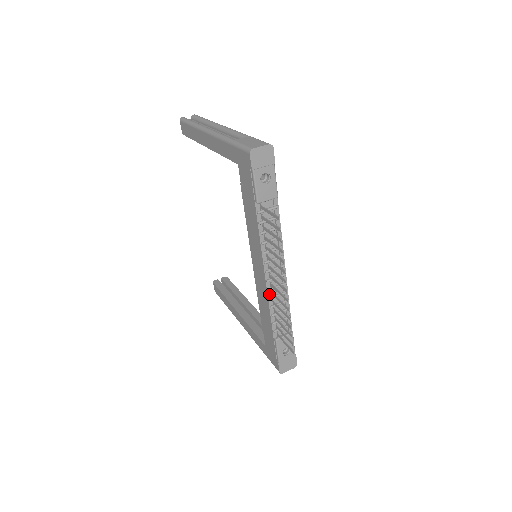
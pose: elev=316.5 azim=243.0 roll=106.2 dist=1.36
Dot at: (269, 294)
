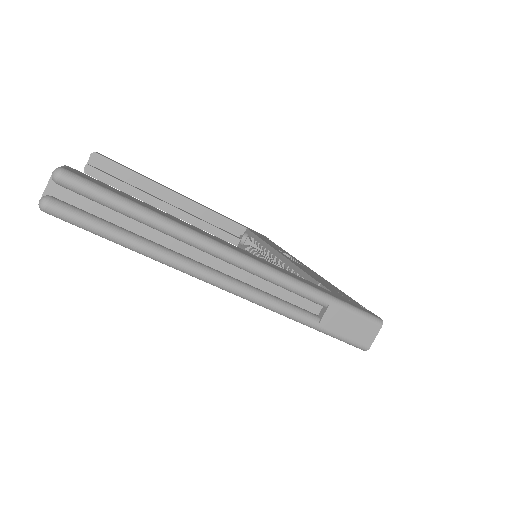
Dot at: occluded
